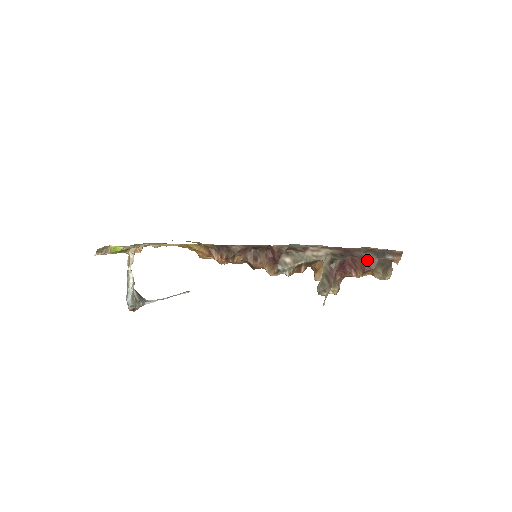
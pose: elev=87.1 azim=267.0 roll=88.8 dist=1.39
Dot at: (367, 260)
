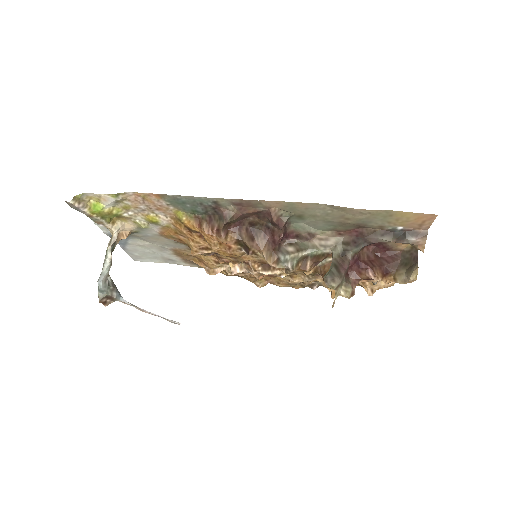
Dot at: (387, 261)
